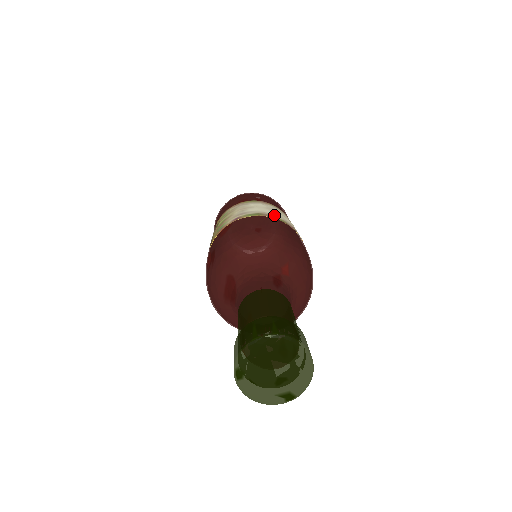
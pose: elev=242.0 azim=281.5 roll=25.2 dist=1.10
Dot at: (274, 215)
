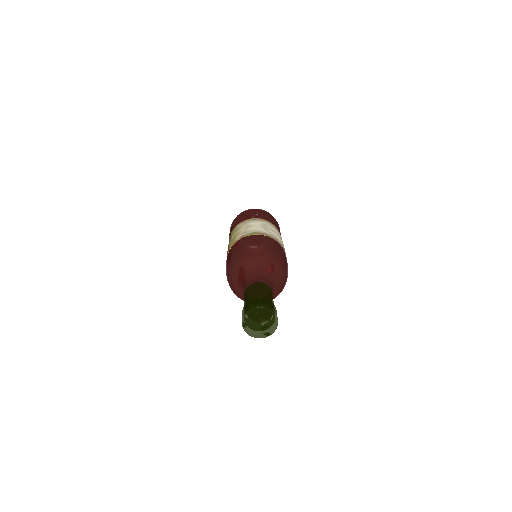
Dot at: (265, 232)
